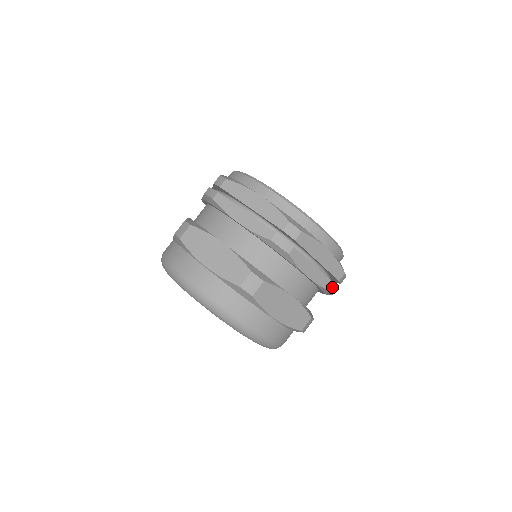
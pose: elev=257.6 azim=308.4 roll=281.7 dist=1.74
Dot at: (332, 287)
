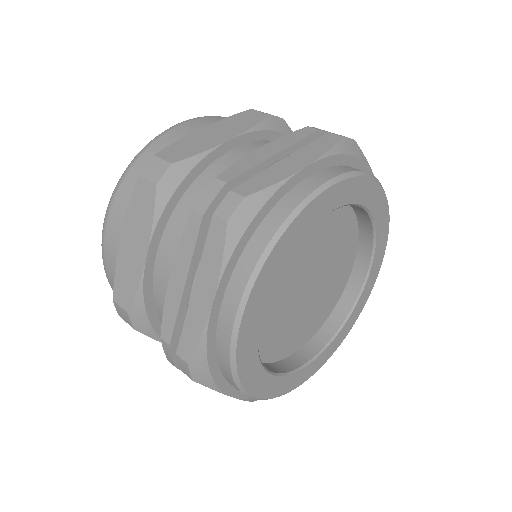
Dot at: occluded
